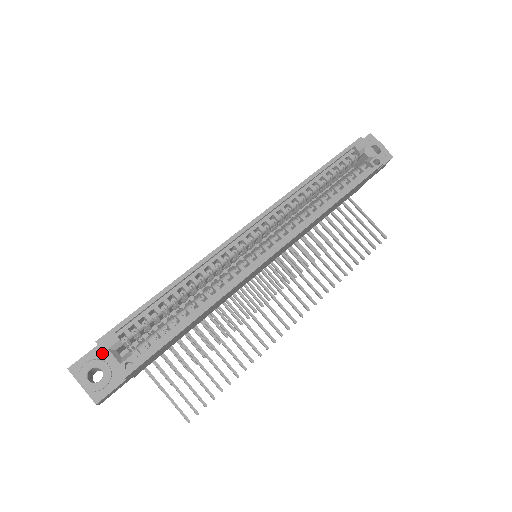
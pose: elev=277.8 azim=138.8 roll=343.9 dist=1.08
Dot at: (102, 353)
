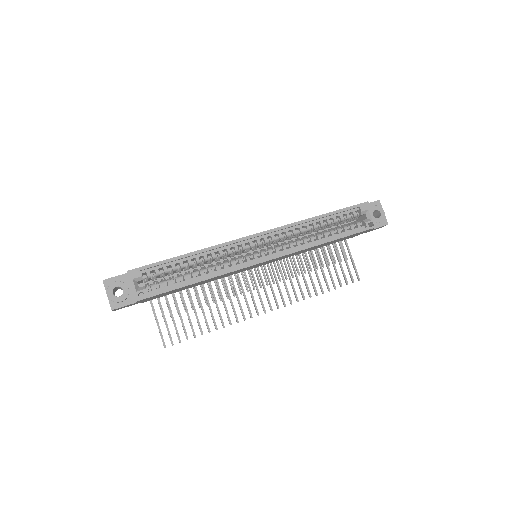
Dot at: (128, 279)
